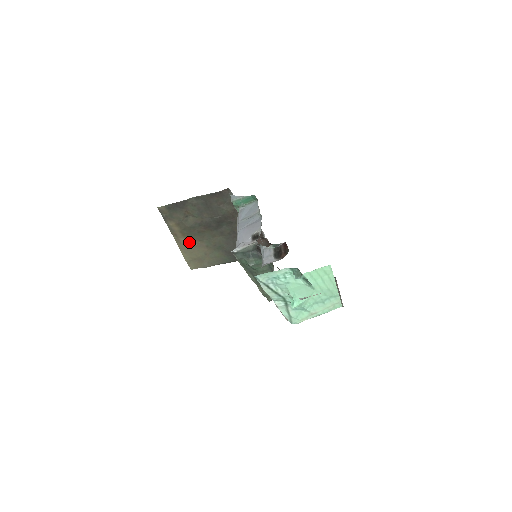
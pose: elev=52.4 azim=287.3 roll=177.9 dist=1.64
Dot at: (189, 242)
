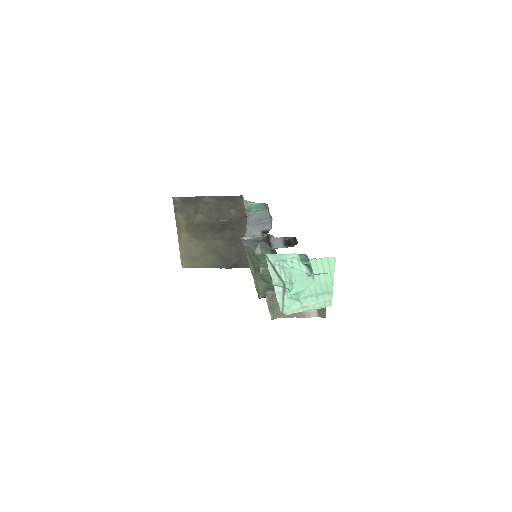
Dot at: (190, 239)
